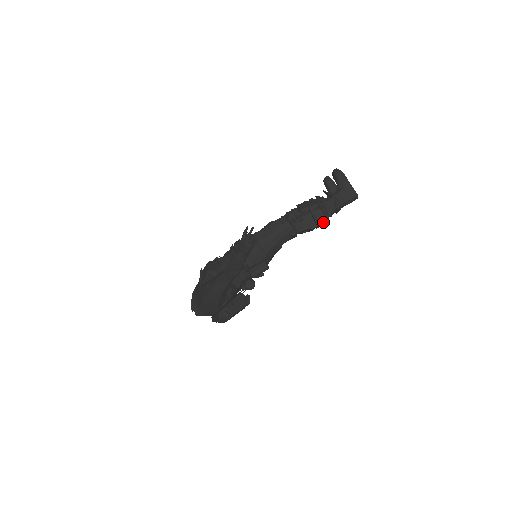
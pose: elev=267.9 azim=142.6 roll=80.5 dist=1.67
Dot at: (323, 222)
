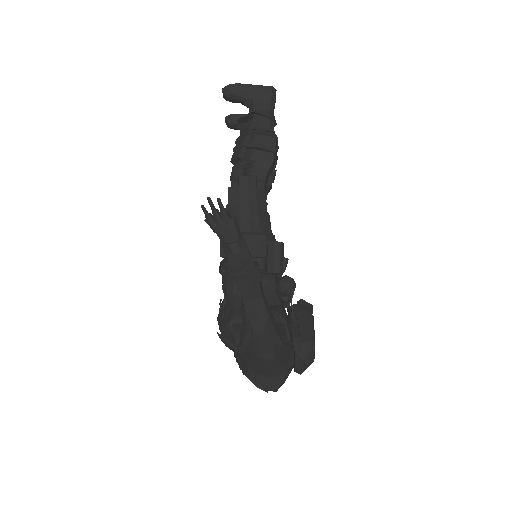
Dot at: (274, 143)
